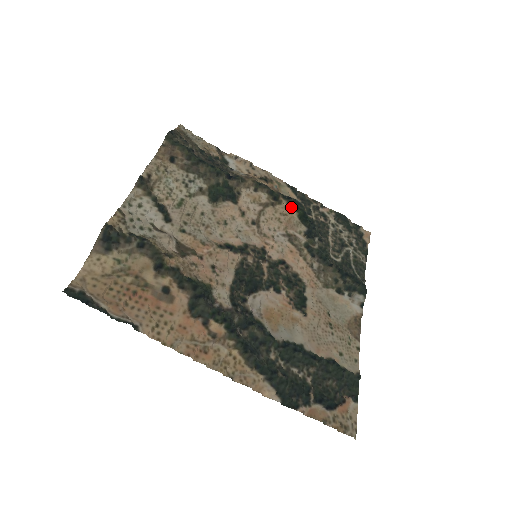
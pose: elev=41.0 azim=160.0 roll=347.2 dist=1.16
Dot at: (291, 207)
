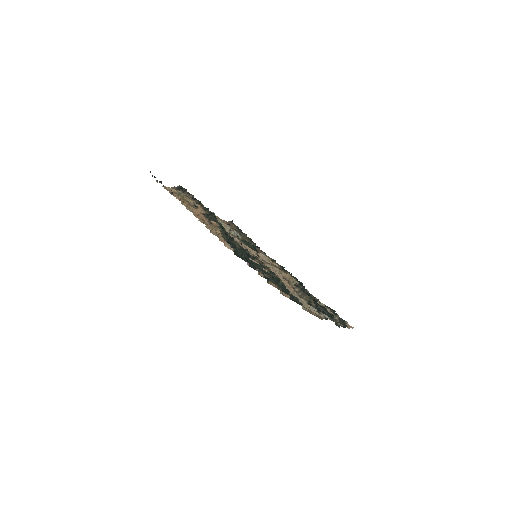
Dot at: occluded
